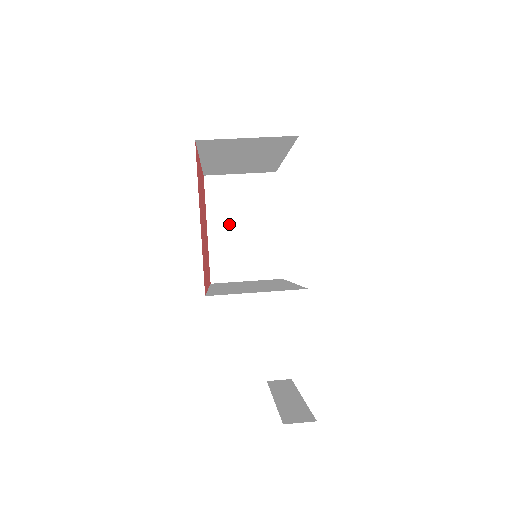
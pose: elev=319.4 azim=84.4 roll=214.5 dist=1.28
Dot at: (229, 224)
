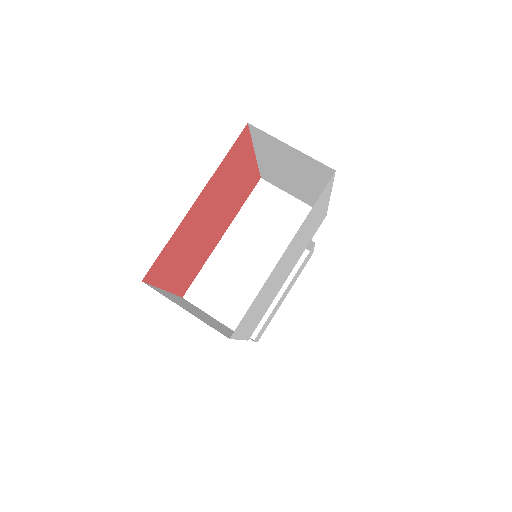
Dot at: (277, 165)
